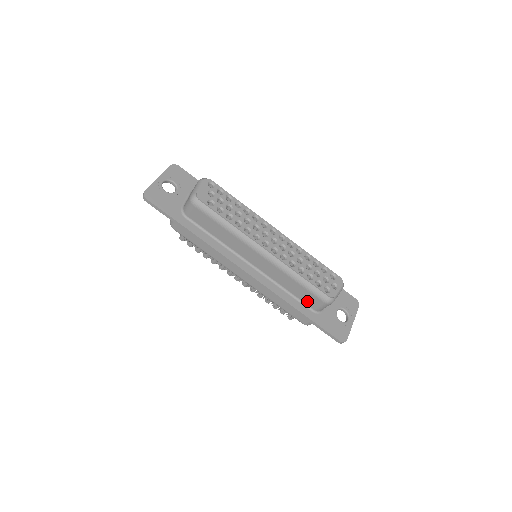
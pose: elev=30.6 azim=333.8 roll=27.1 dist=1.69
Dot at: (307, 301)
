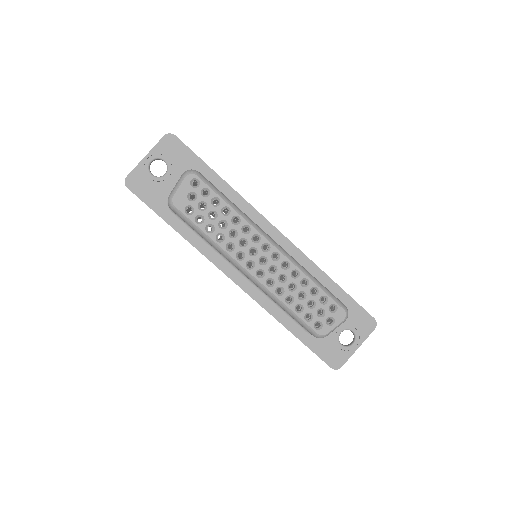
Dot at: occluded
